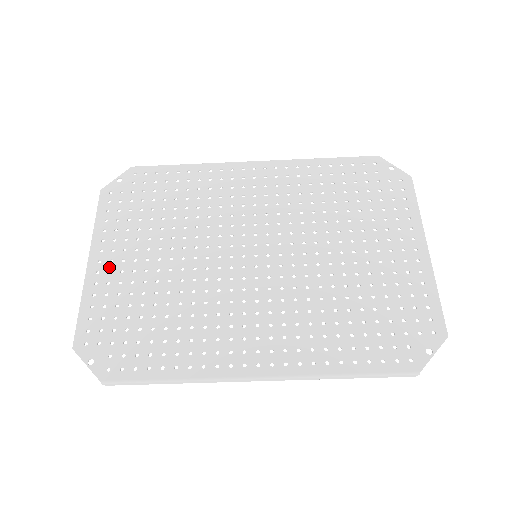
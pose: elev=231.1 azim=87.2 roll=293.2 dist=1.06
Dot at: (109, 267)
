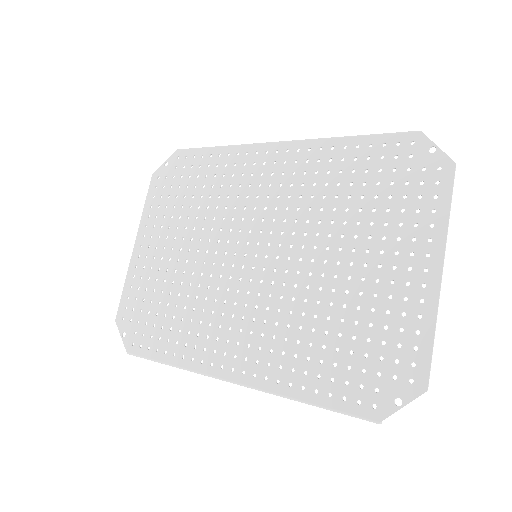
Dot at: (146, 252)
